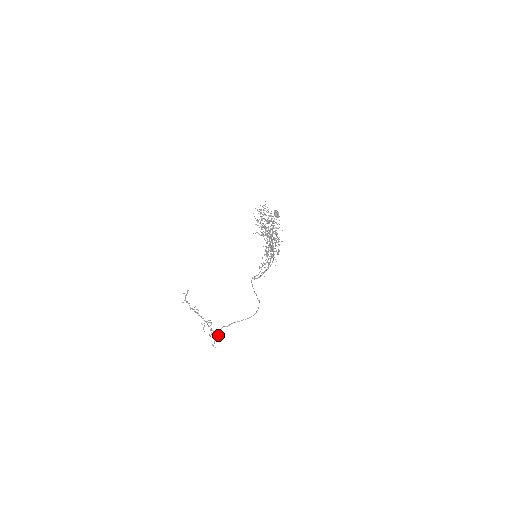
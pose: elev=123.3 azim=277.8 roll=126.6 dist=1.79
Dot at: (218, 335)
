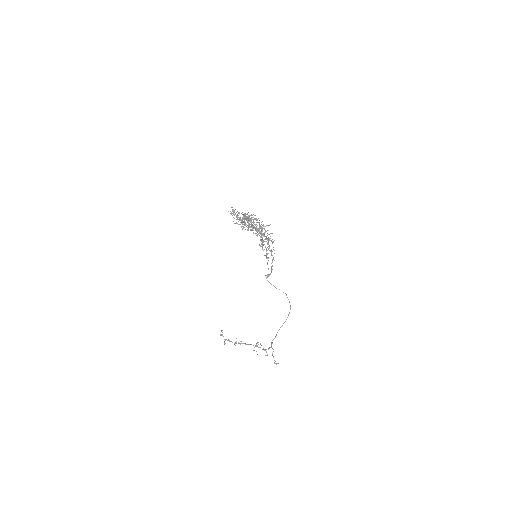
Dot at: occluded
